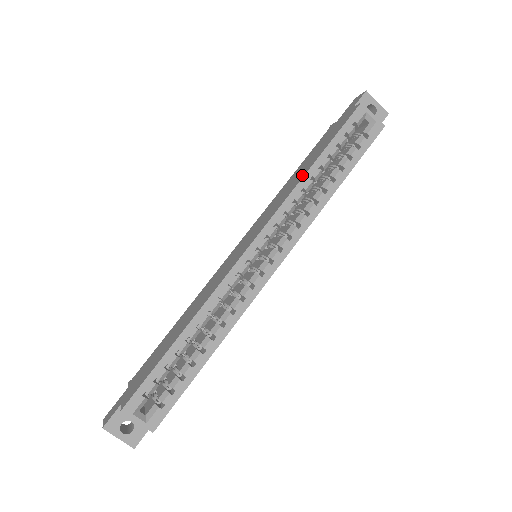
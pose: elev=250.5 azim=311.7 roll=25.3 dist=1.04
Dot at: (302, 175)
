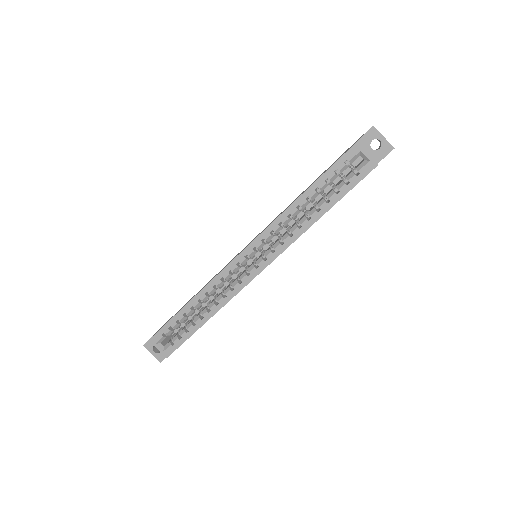
Dot at: occluded
